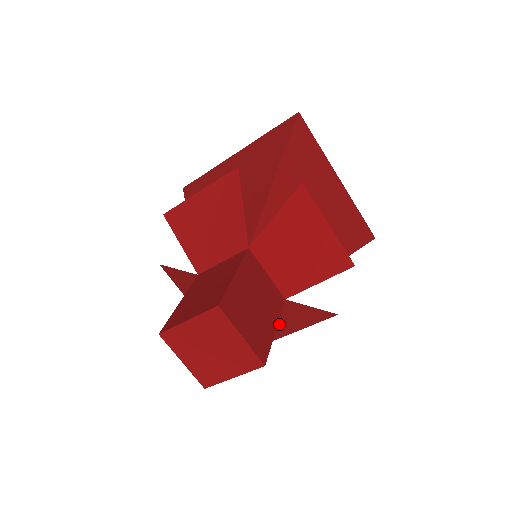
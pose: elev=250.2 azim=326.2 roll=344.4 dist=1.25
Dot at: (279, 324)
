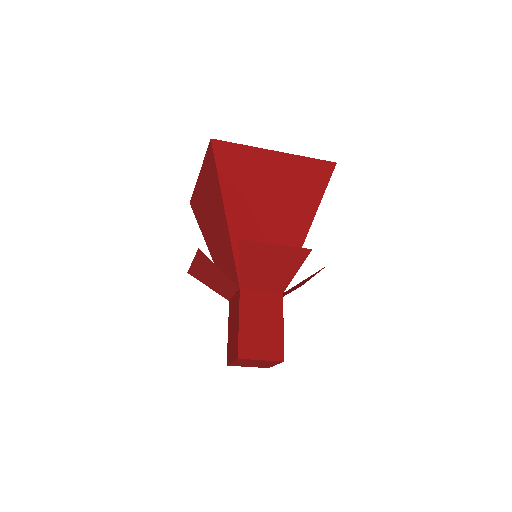
Dot at: (297, 286)
